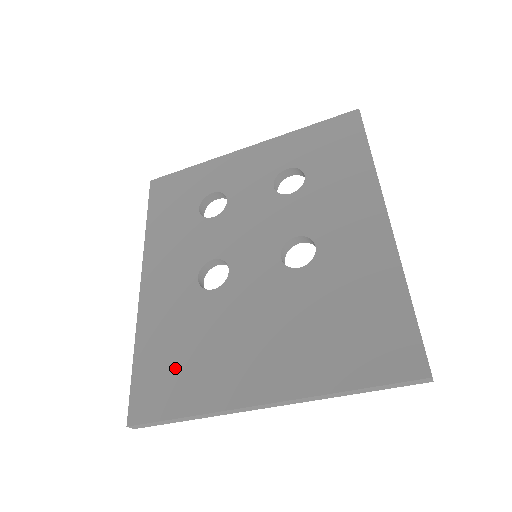
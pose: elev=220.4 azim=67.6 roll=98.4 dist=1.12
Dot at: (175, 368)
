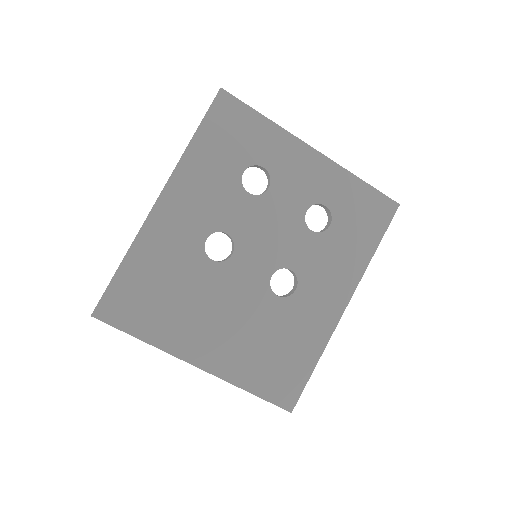
Dot at: (151, 300)
